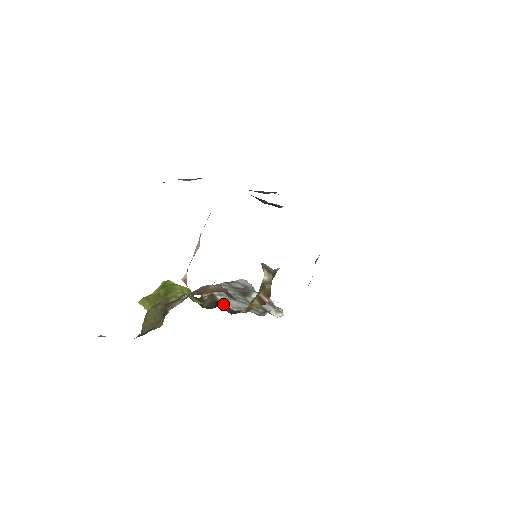
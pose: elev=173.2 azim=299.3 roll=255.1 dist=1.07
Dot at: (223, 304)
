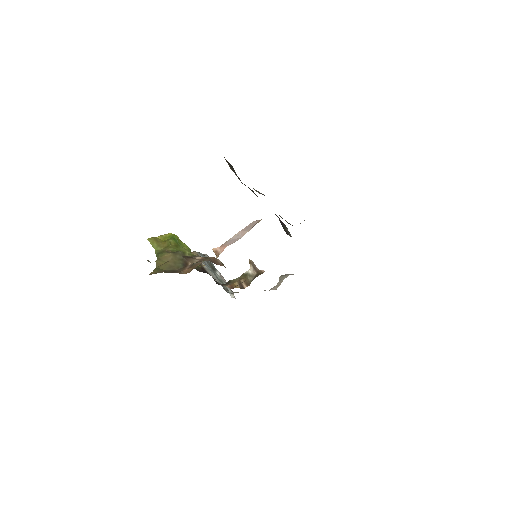
Dot at: (208, 272)
